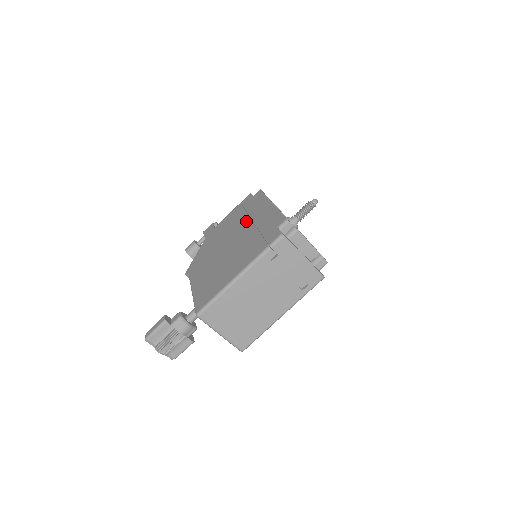
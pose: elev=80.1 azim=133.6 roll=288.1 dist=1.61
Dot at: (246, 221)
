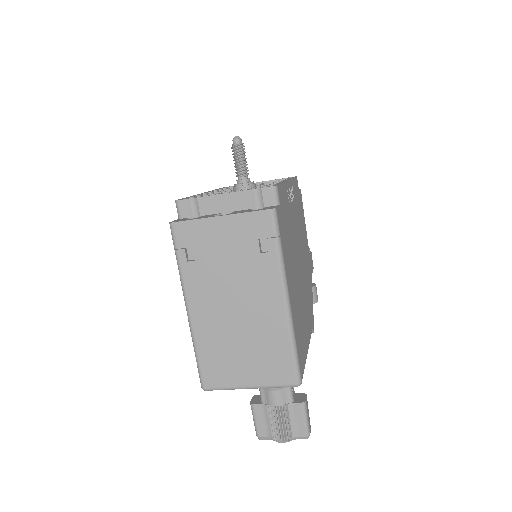
Dot at: occluded
